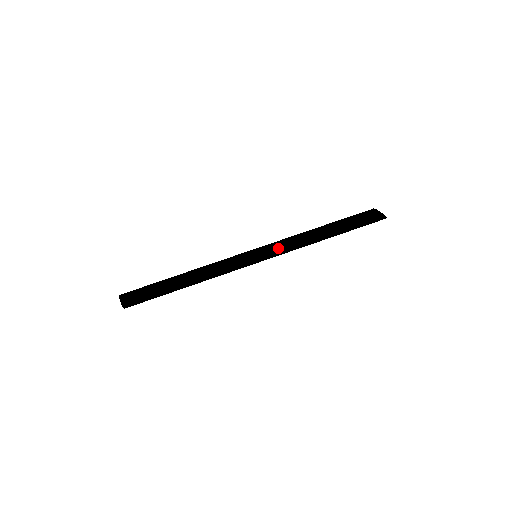
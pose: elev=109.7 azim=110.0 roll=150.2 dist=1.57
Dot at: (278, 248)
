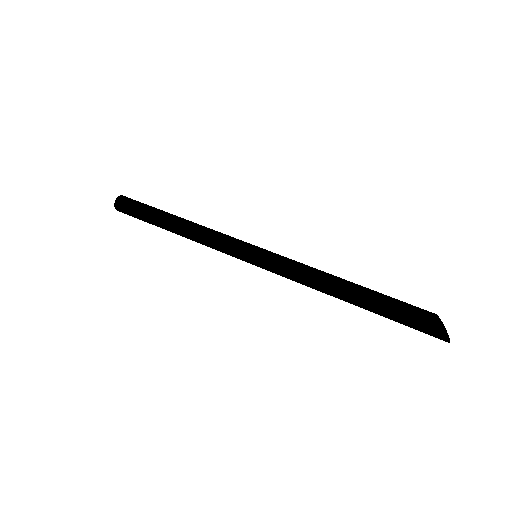
Dot at: (281, 262)
